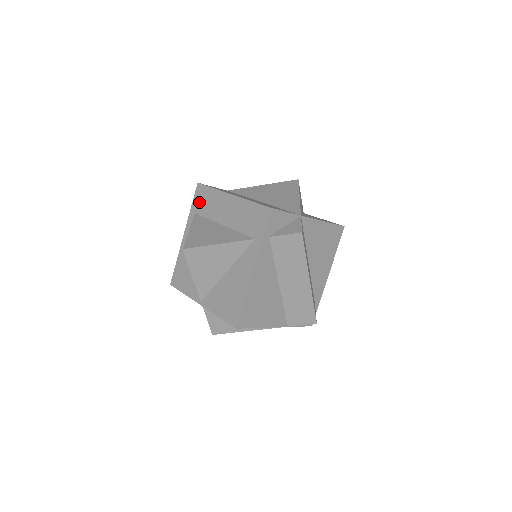
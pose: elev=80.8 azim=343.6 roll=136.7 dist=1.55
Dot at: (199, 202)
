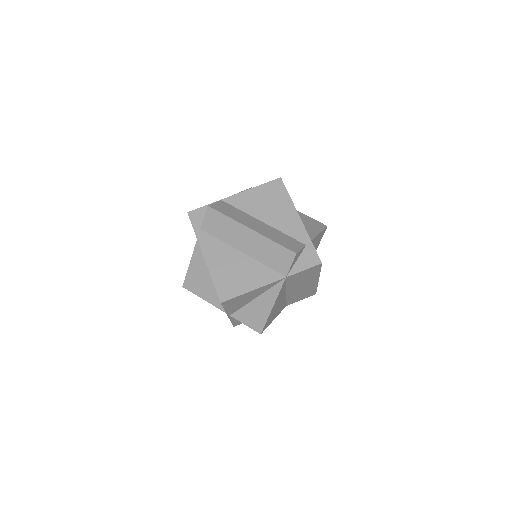
Dot at: occluded
